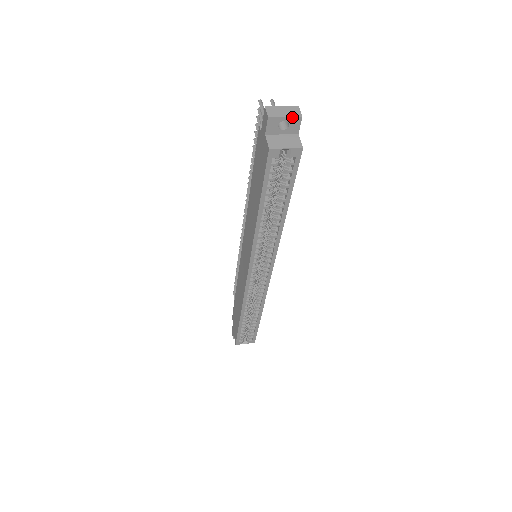
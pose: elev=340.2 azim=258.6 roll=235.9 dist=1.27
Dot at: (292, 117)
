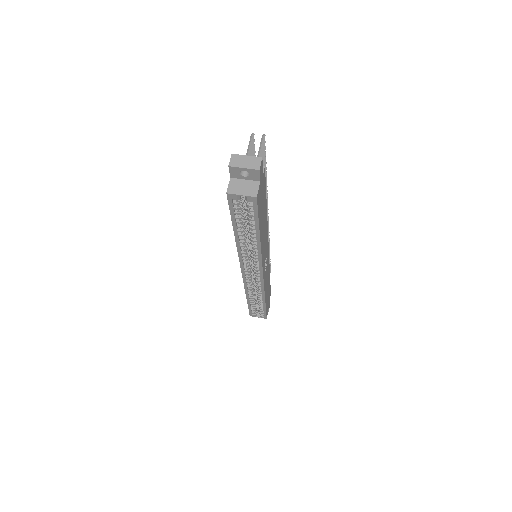
Dot at: (250, 169)
